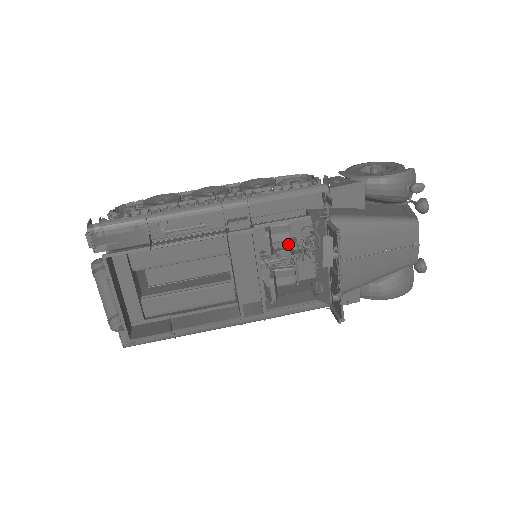
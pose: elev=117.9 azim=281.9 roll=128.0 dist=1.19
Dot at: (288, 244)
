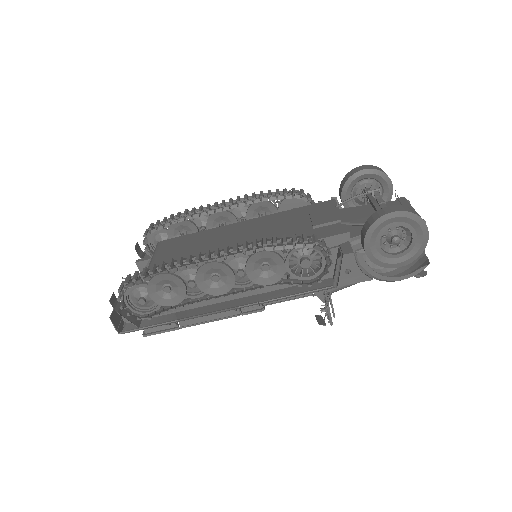
Dot at: occluded
